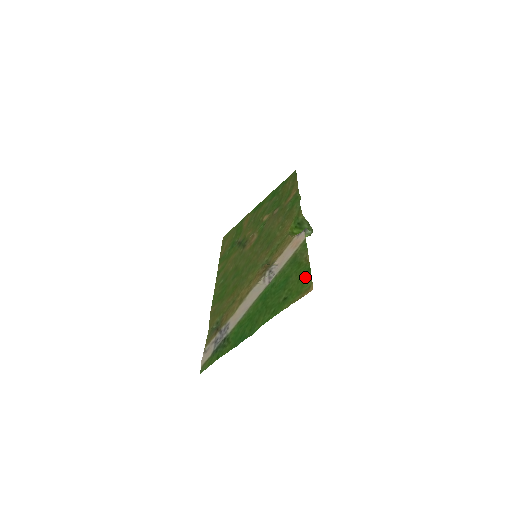
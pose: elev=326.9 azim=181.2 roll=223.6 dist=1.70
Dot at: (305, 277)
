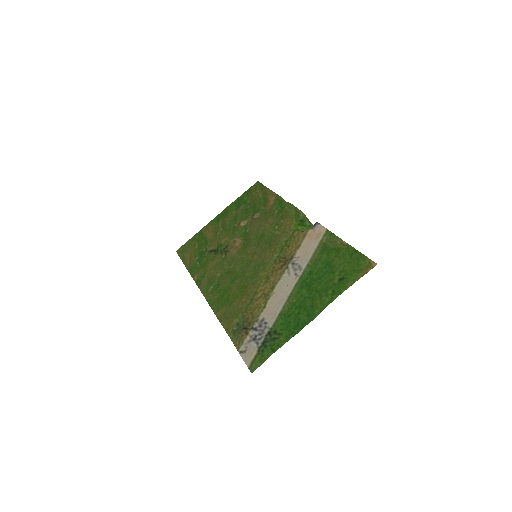
Dot at: (356, 257)
